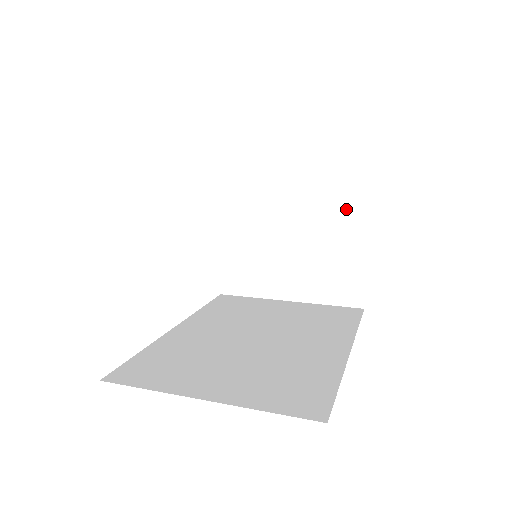
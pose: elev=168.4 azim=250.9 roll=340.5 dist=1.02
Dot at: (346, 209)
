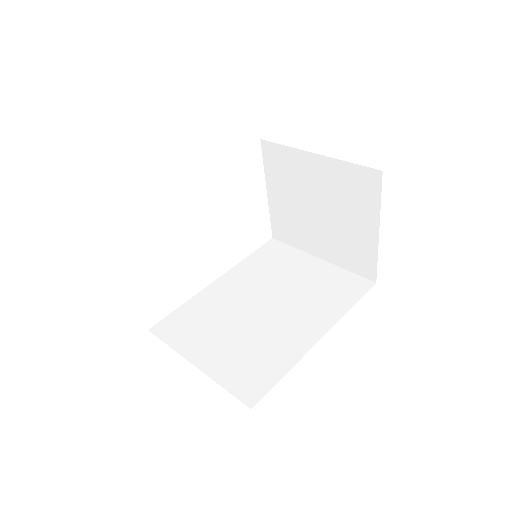
Dot at: (361, 202)
